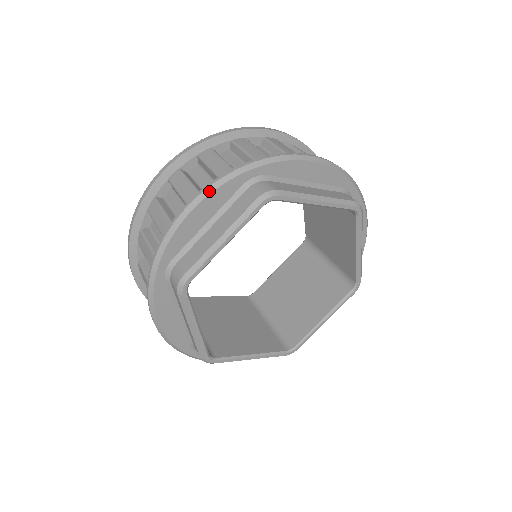
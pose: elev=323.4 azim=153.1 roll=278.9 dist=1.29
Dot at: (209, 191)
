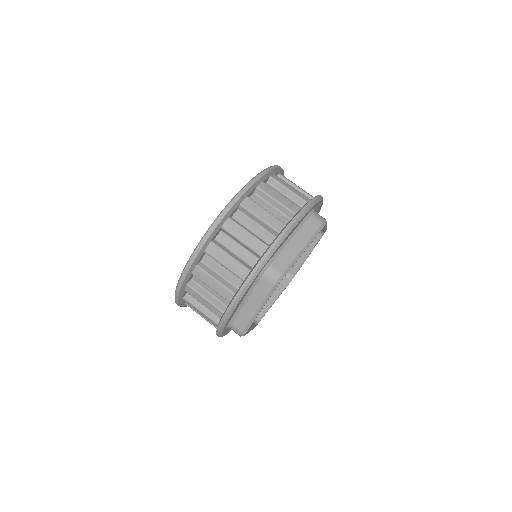
Dot at: (241, 296)
